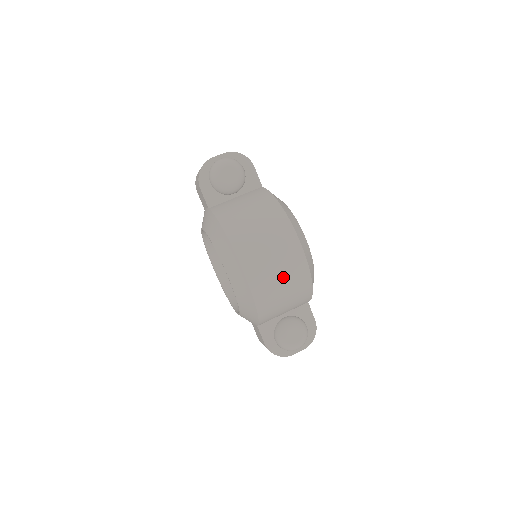
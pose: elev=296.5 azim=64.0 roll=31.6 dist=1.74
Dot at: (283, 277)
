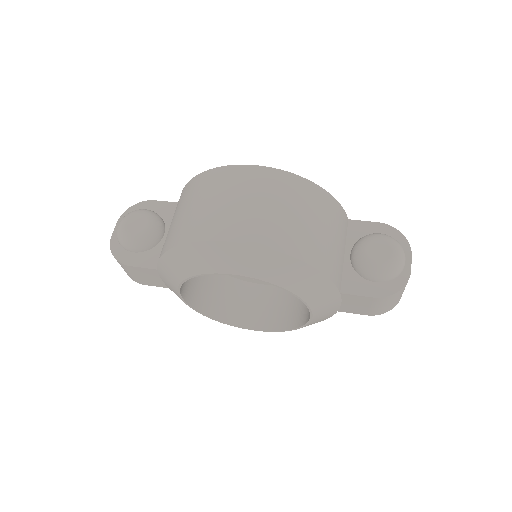
Dot at: (277, 204)
